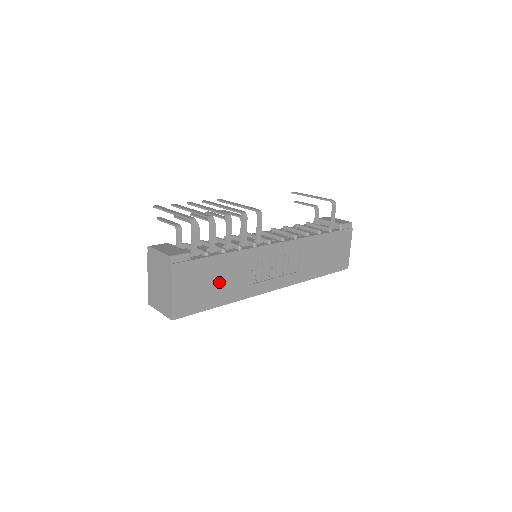
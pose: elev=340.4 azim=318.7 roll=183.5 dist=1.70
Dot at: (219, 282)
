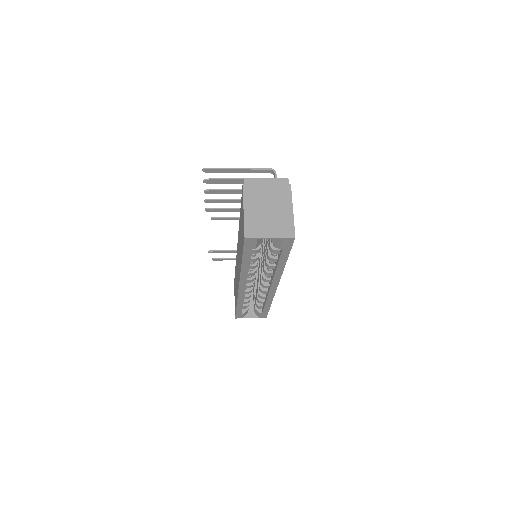
Dot at: occluded
